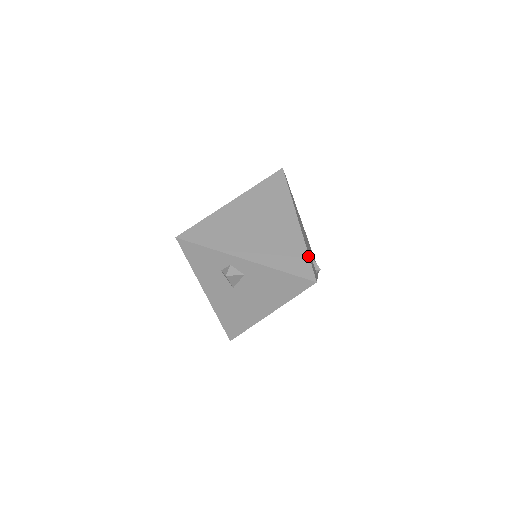
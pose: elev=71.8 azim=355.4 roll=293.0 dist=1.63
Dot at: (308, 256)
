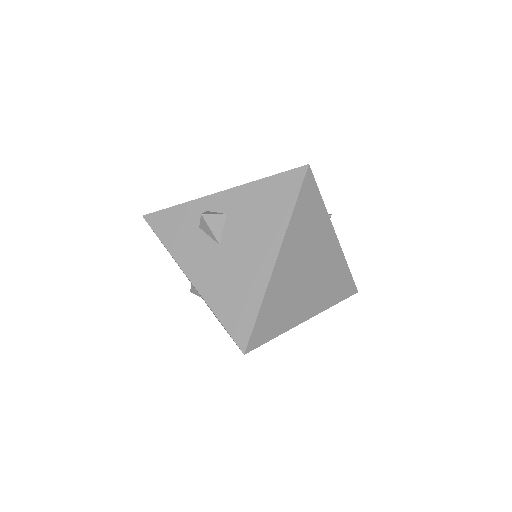
Dot at: occluded
